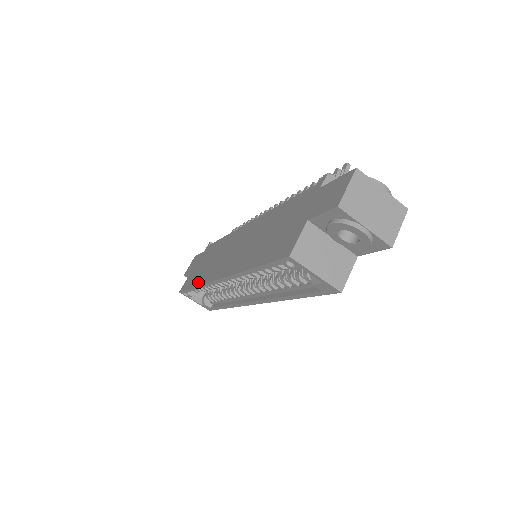
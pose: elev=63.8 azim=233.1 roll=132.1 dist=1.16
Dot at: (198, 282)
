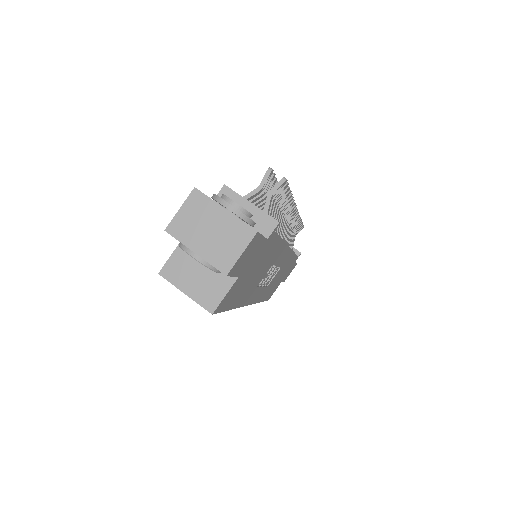
Dot at: occluded
